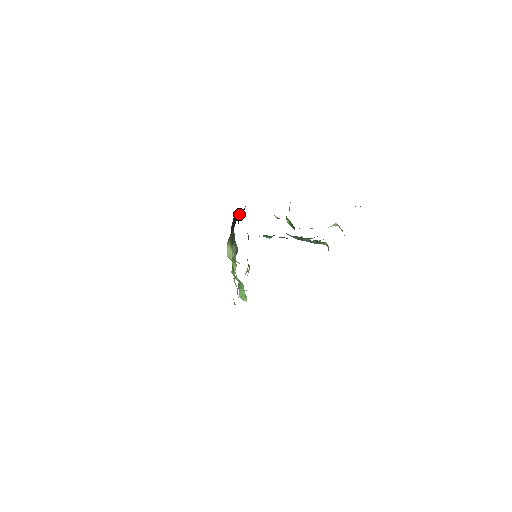
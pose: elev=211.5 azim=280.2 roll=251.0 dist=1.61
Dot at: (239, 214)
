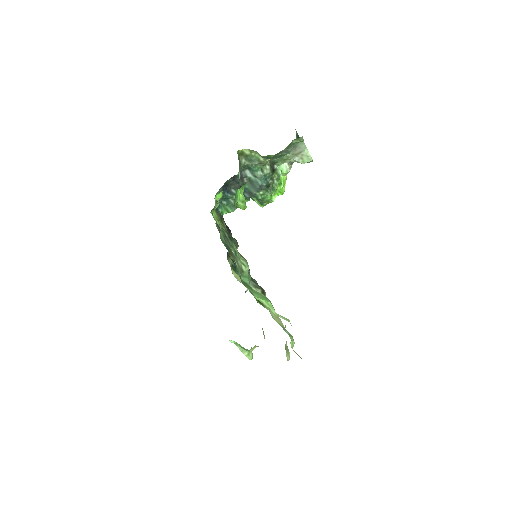
Dot at: occluded
